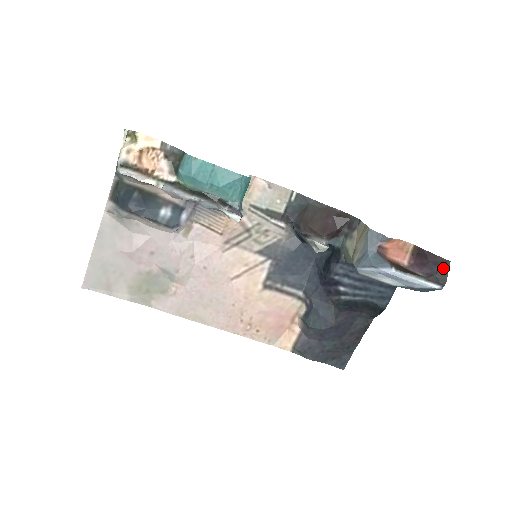
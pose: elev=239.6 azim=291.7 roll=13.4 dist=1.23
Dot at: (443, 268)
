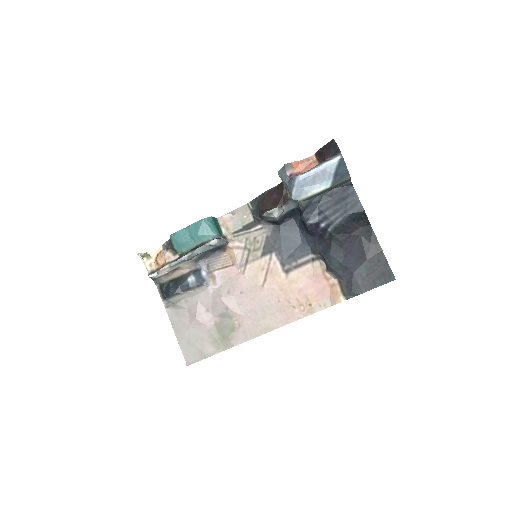
Dot at: (332, 146)
